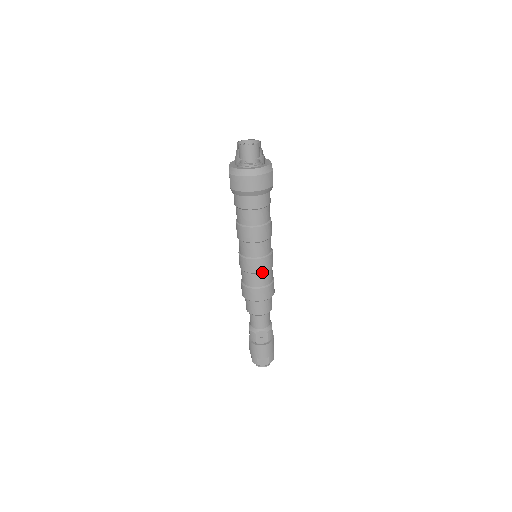
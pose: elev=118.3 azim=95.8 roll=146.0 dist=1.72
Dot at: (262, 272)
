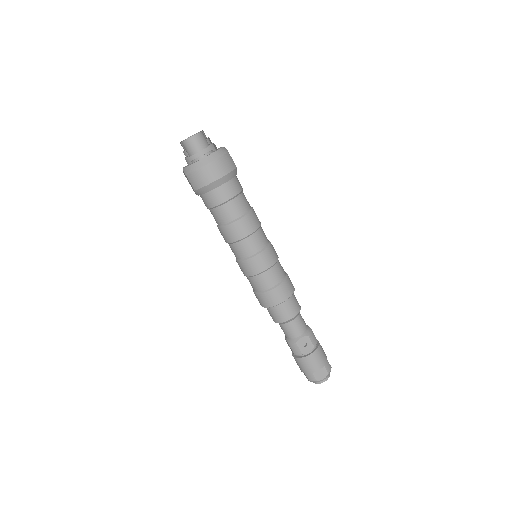
Dot at: (269, 267)
